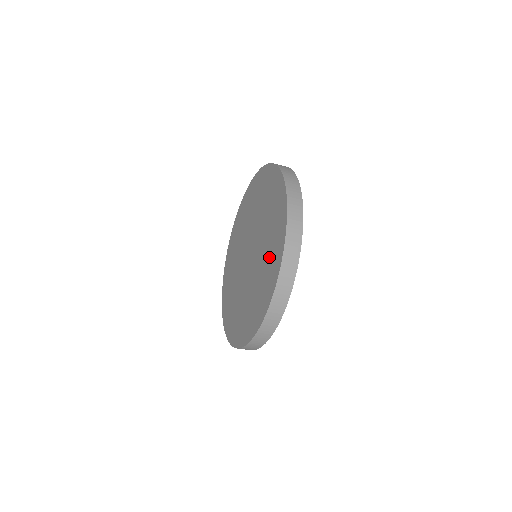
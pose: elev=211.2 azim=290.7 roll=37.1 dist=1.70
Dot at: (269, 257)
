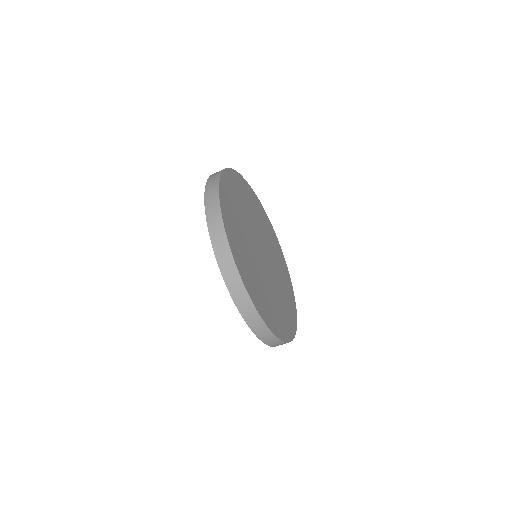
Dot at: occluded
